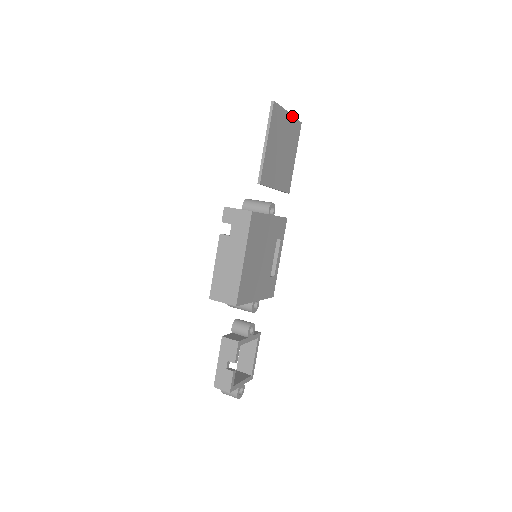
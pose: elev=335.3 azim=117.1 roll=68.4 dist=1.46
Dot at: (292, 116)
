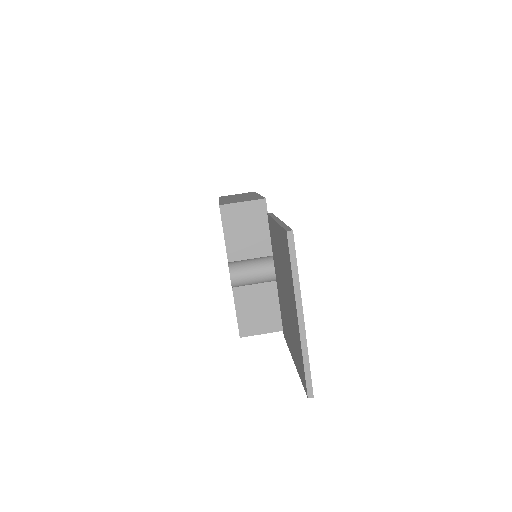
Dot at: (299, 294)
